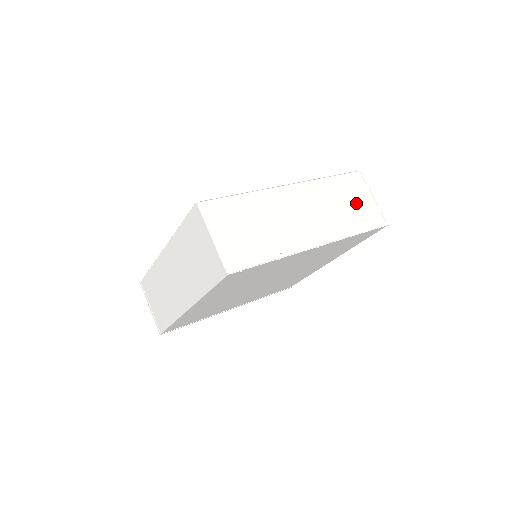
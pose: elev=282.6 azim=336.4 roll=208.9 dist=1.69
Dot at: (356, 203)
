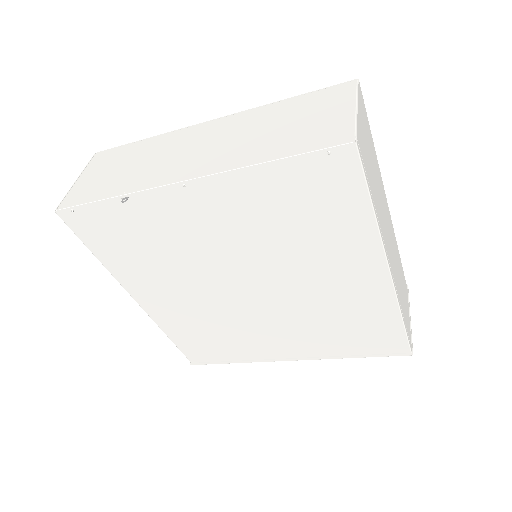
Dot at: (307, 122)
